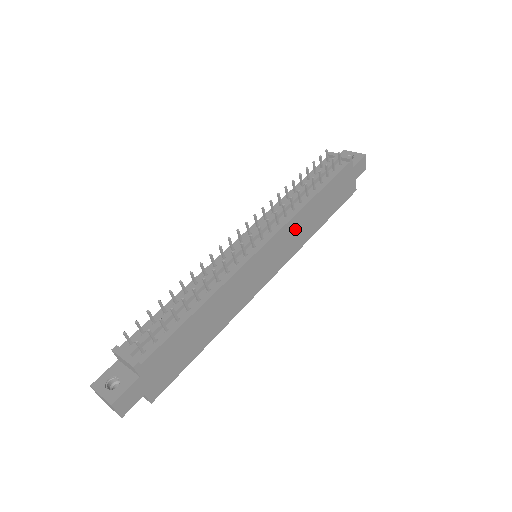
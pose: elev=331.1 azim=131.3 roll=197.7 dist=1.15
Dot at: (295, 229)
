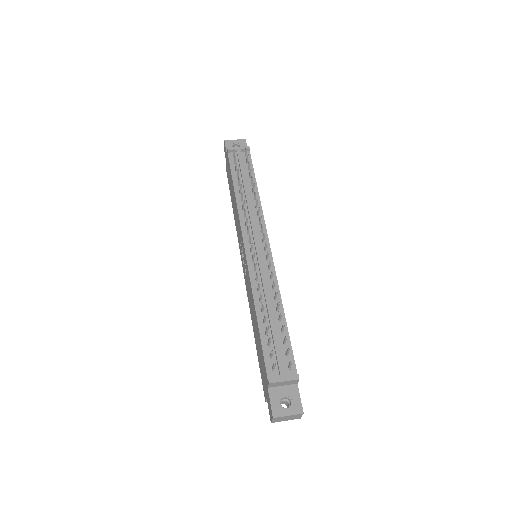
Dot at: occluded
